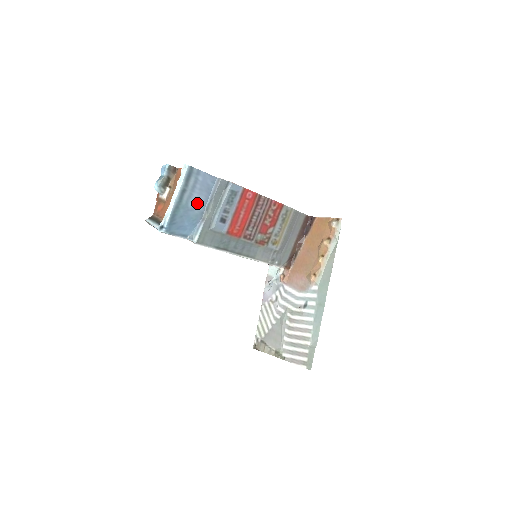
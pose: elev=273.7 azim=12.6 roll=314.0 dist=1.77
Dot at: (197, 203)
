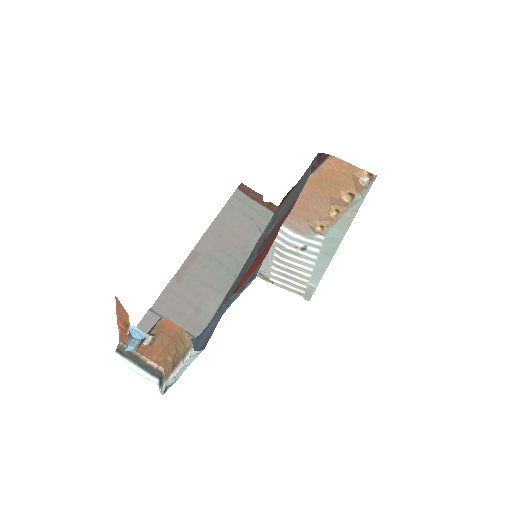
Dot at: (205, 332)
